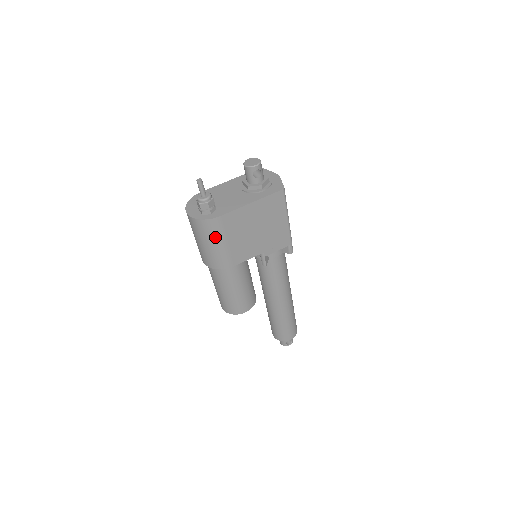
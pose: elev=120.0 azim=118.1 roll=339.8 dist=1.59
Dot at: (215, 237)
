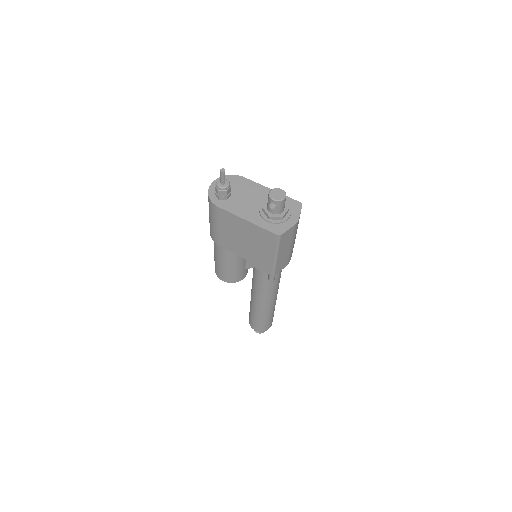
Dot at: (213, 216)
